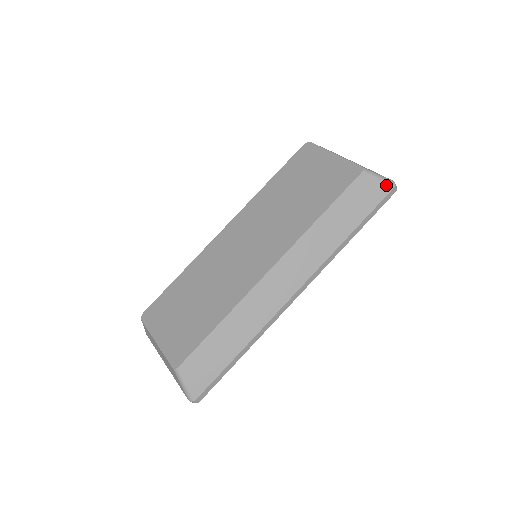
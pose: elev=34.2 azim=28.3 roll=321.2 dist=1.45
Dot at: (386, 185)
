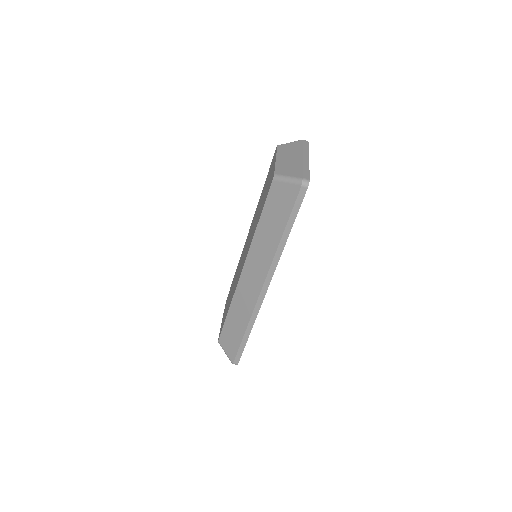
Dot at: (294, 186)
